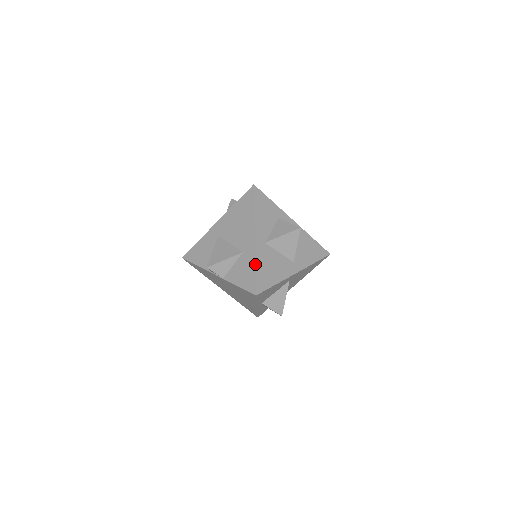
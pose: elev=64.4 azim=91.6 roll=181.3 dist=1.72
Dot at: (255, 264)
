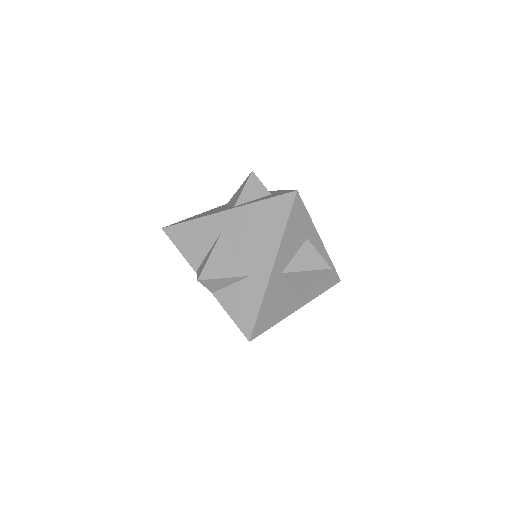
Dot at: (262, 302)
